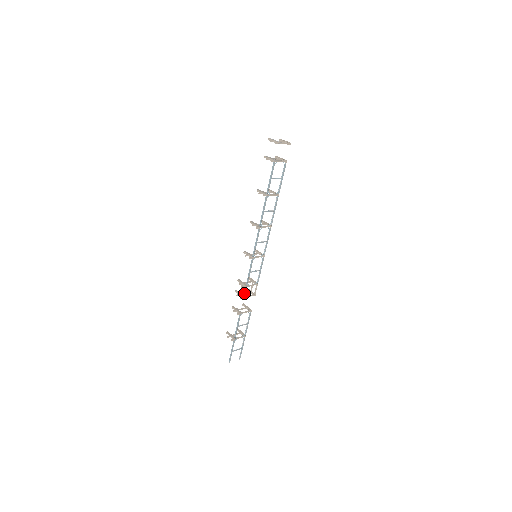
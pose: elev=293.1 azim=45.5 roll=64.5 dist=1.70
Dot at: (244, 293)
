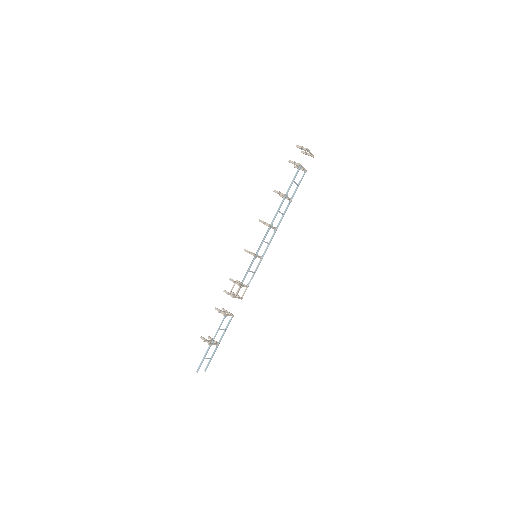
Dot at: (236, 292)
